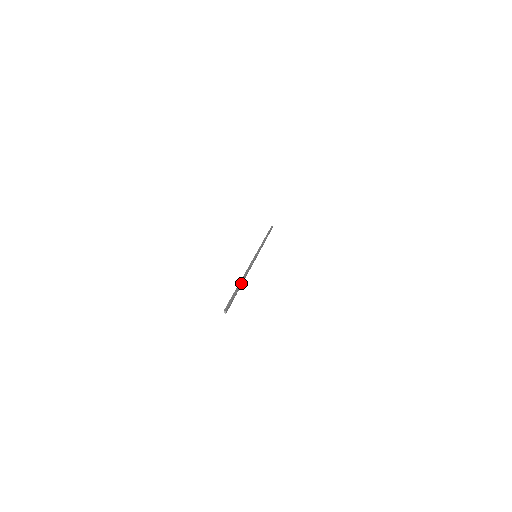
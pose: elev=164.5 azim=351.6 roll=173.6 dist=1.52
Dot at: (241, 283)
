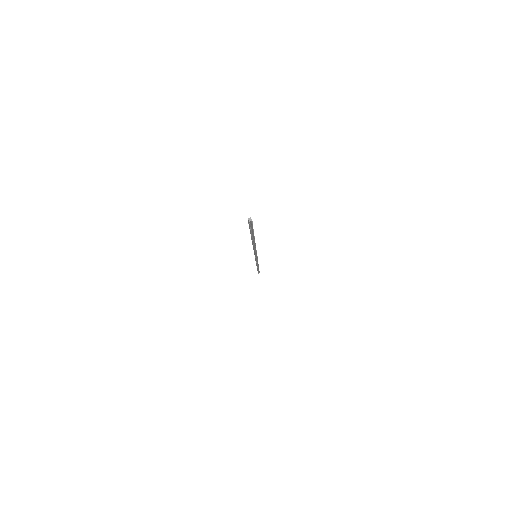
Dot at: occluded
